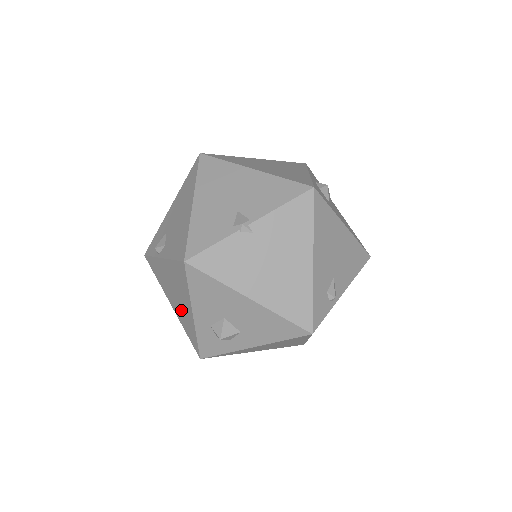
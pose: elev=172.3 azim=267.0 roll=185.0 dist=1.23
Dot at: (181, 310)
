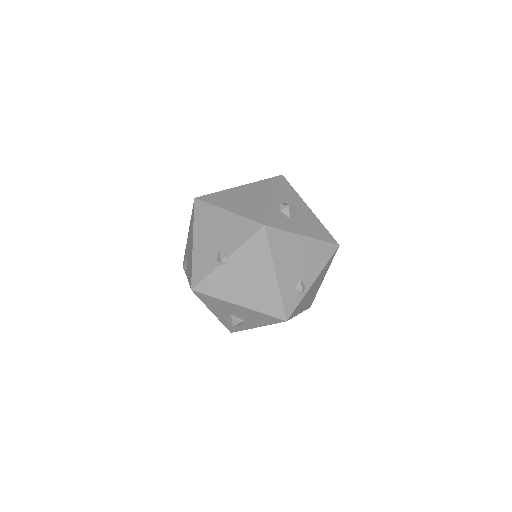
Dot at: occluded
